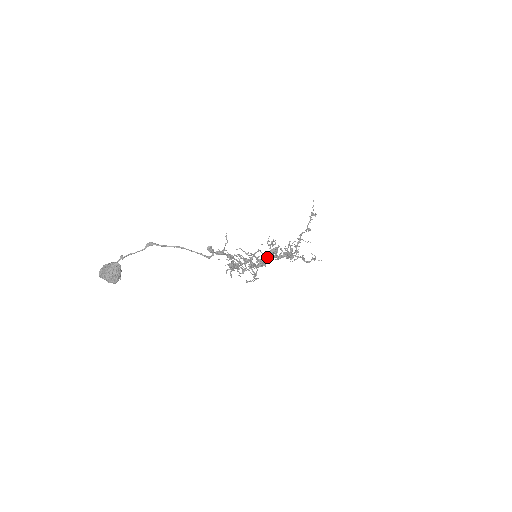
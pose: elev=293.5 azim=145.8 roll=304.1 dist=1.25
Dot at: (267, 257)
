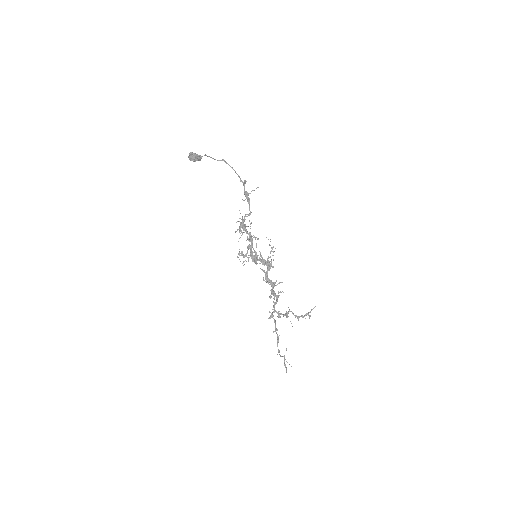
Dot at: (262, 261)
